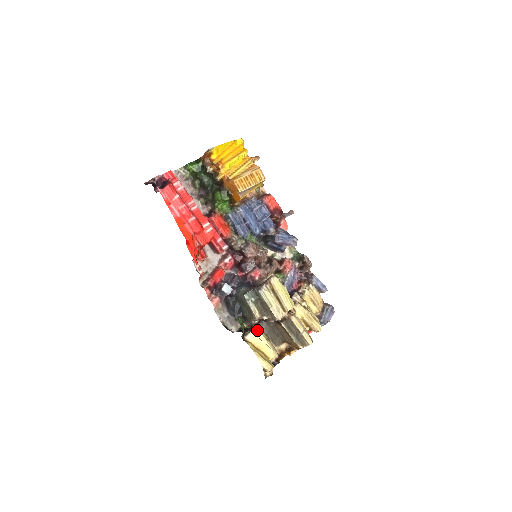
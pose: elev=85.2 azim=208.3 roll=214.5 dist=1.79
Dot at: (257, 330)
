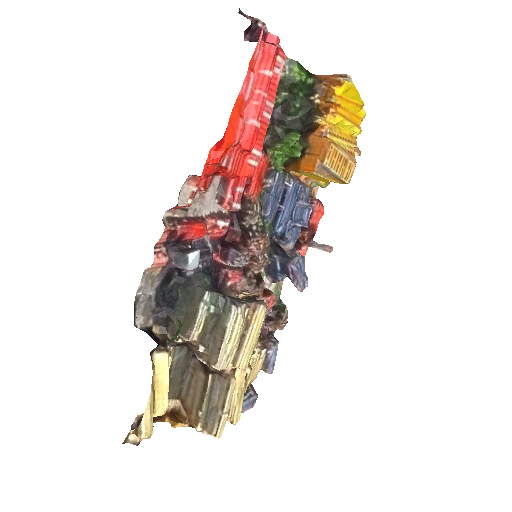
Dot at: (170, 354)
